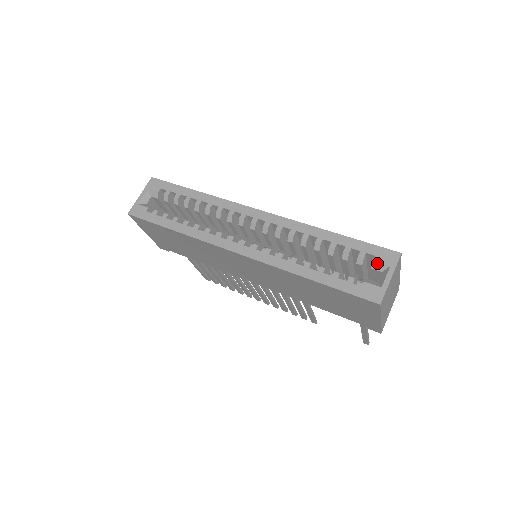
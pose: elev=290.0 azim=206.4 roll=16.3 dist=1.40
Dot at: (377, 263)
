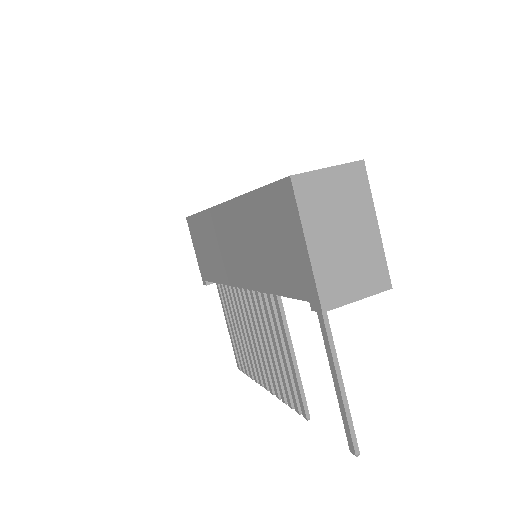
Dot at: occluded
